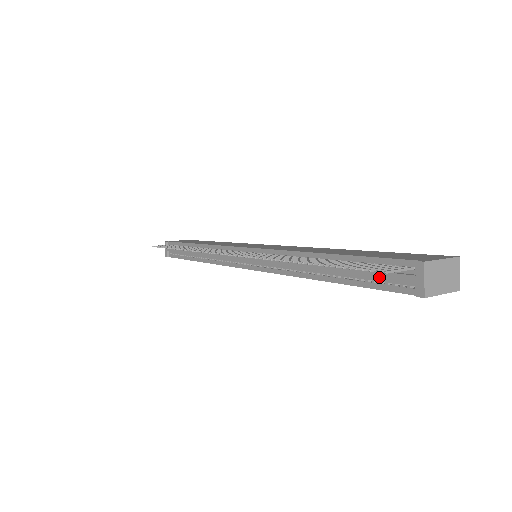
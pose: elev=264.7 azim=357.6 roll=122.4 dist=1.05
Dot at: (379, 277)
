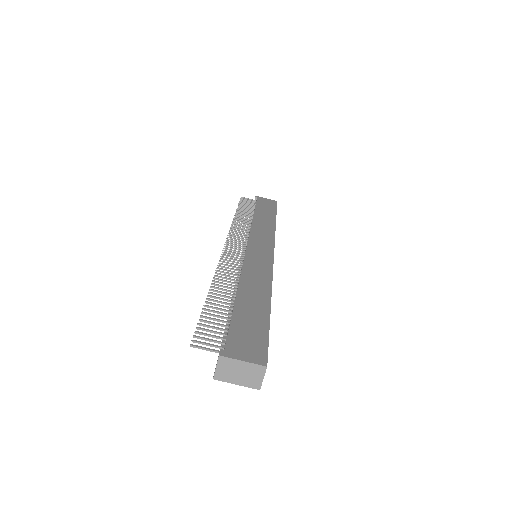
Dot at: occluded
